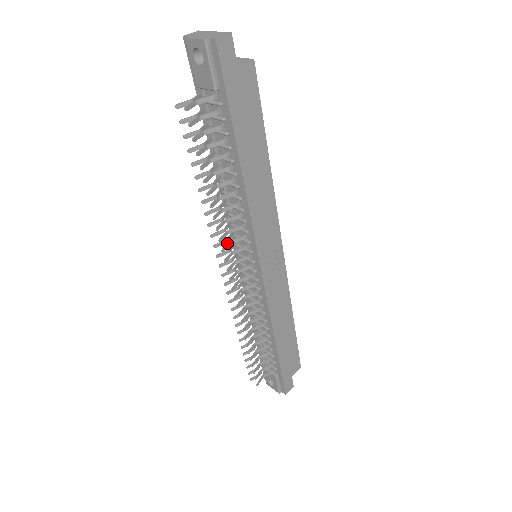
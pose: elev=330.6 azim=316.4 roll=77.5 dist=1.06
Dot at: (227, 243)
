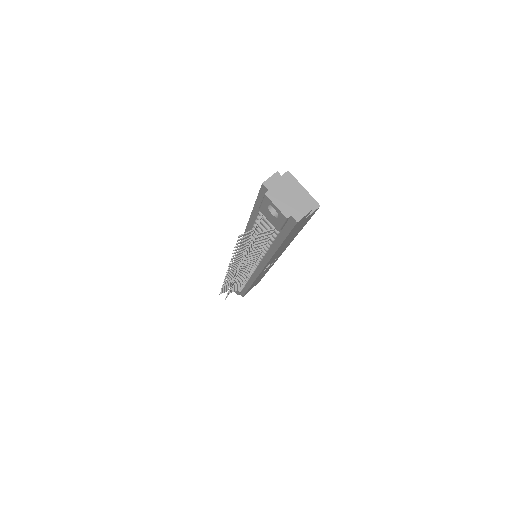
Dot at: (240, 269)
